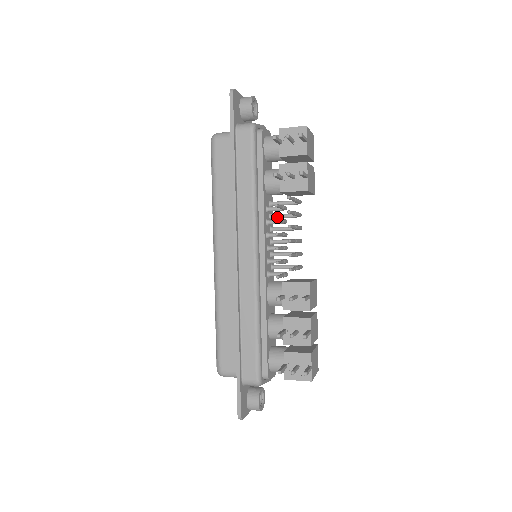
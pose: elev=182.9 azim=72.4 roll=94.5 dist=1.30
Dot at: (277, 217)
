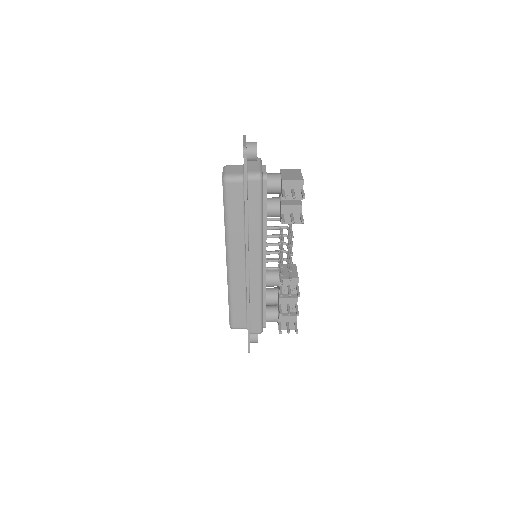
Dot at: occluded
